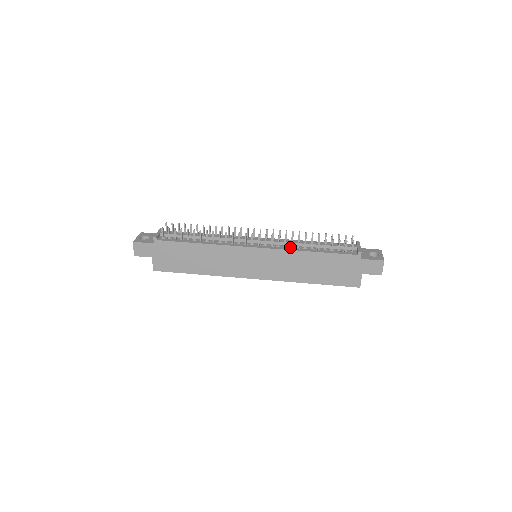
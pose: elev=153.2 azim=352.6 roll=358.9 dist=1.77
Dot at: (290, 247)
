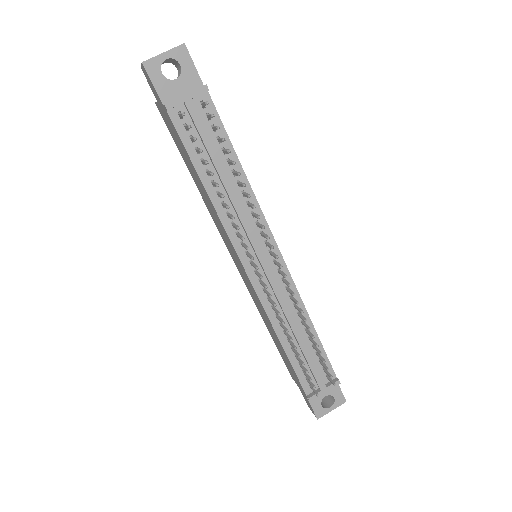
Dot at: occluded
